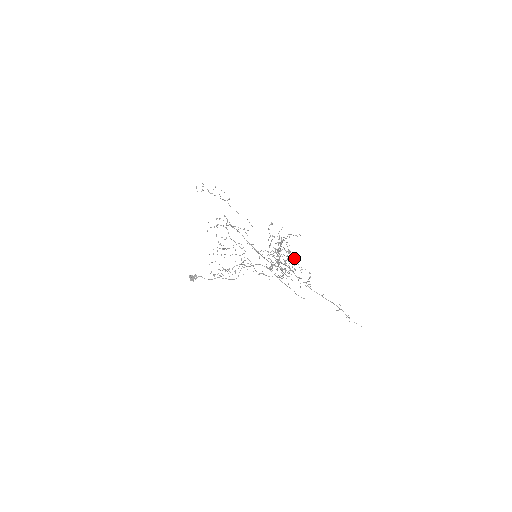
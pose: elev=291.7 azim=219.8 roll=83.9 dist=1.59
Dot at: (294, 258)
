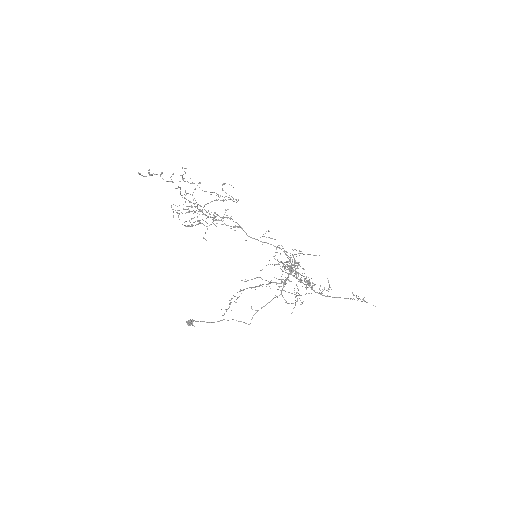
Dot at: occluded
